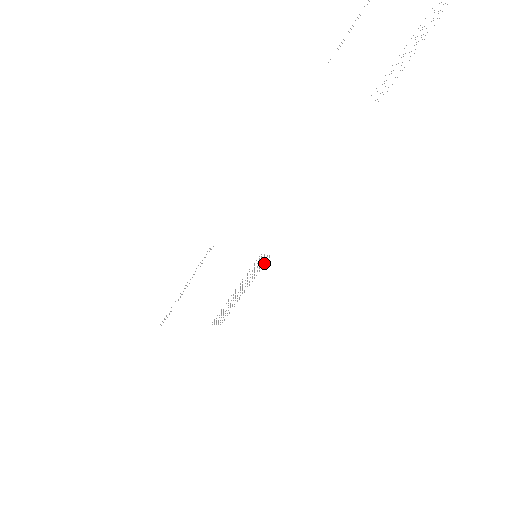
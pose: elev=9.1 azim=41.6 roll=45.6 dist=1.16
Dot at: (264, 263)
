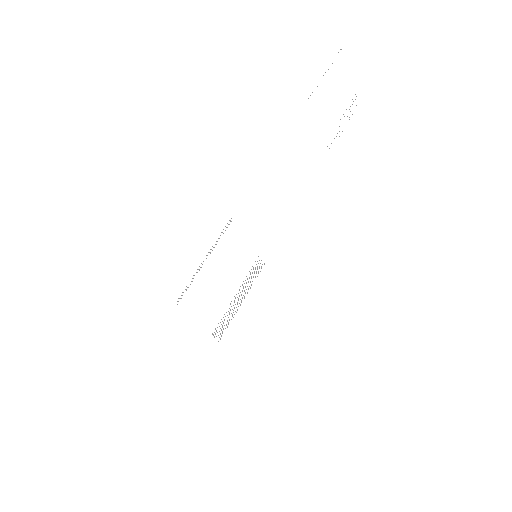
Dot at: occluded
